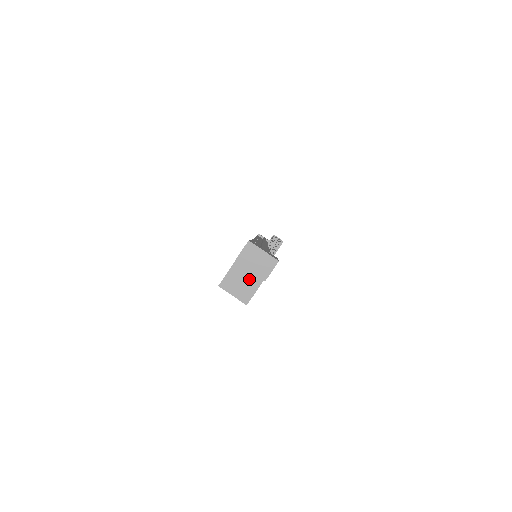
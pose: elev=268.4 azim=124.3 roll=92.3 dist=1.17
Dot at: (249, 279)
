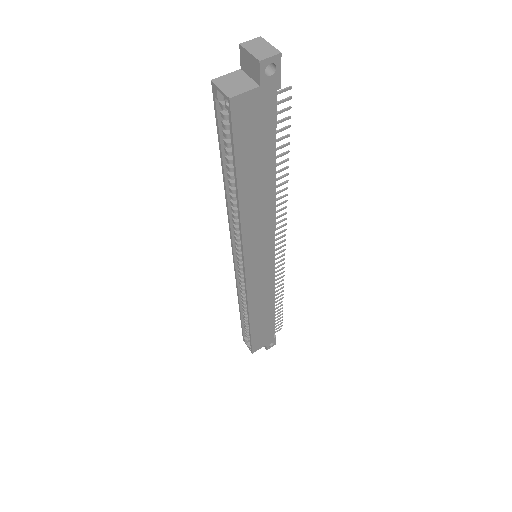
Dot at: (244, 83)
